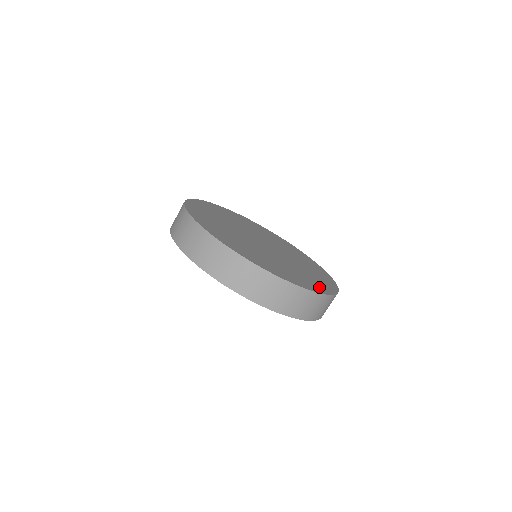
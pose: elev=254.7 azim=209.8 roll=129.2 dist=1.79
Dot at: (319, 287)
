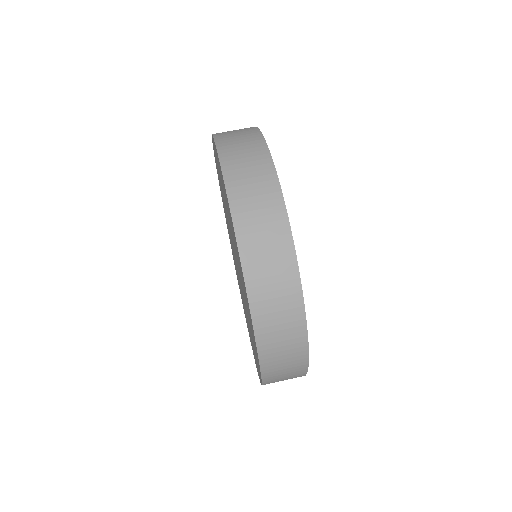
Dot at: occluded
